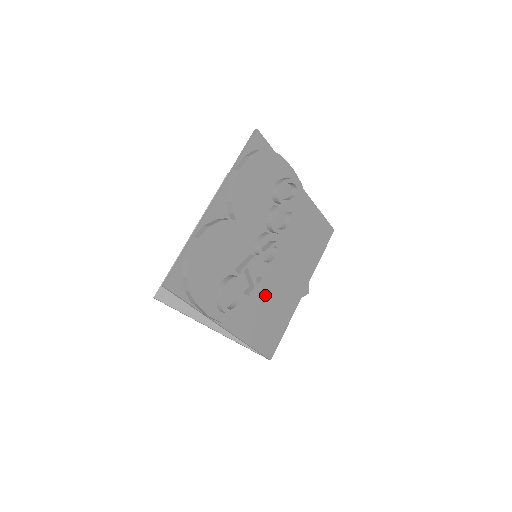
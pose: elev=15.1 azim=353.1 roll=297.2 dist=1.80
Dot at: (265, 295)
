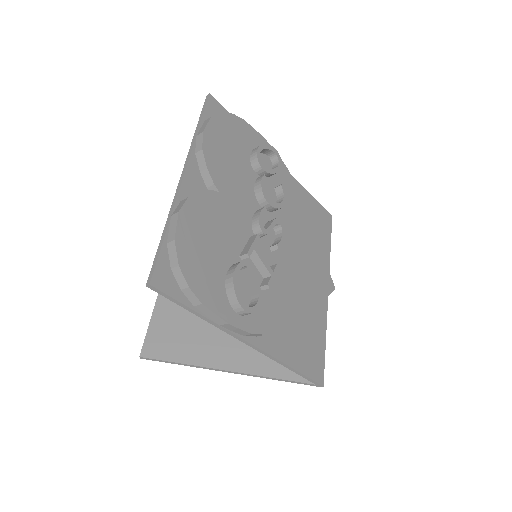
Dot at: (286, 291)
